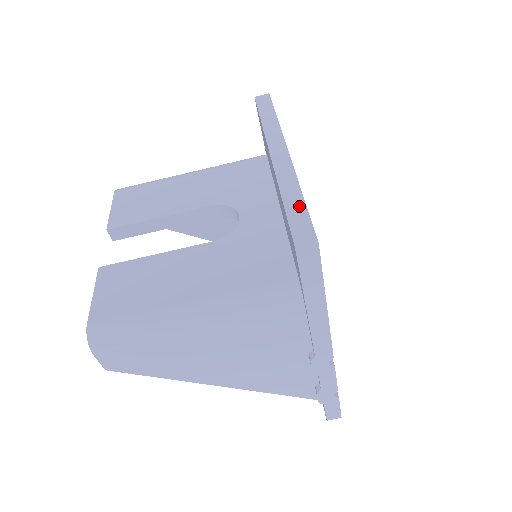
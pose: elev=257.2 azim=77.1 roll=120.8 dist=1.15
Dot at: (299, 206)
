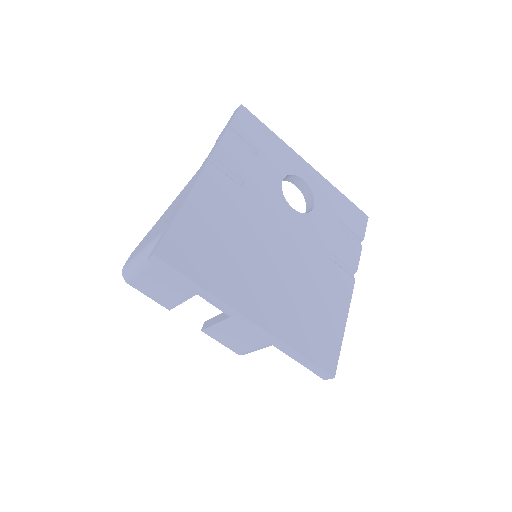
Dot at: (304, 361)
